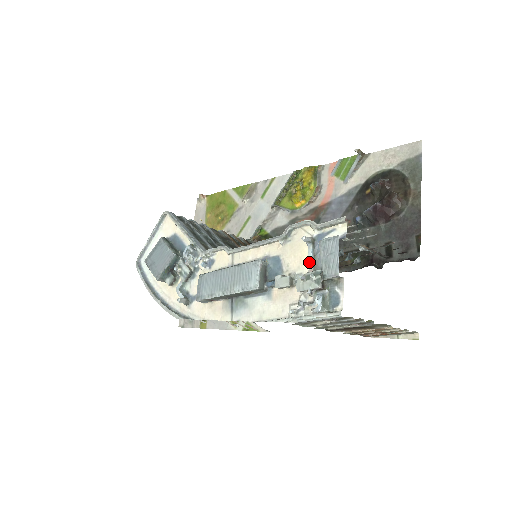
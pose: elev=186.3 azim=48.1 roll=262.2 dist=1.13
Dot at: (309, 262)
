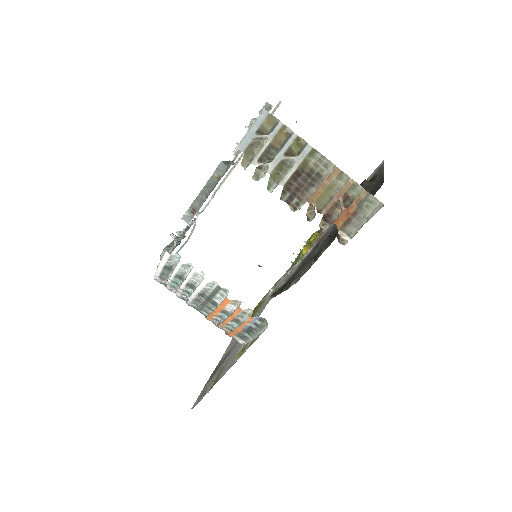
Dot at: occluded
